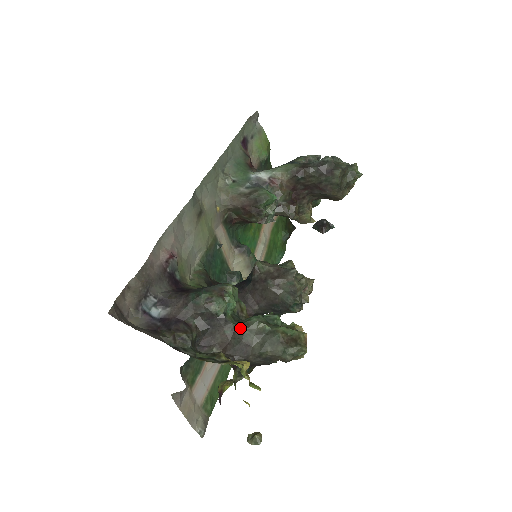
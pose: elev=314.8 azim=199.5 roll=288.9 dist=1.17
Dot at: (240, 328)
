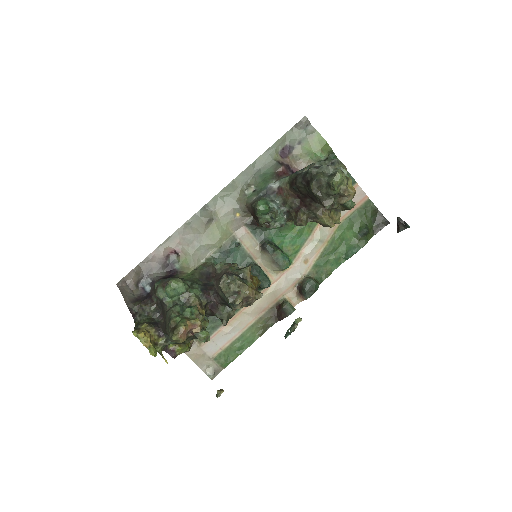
Dot at: occluded
